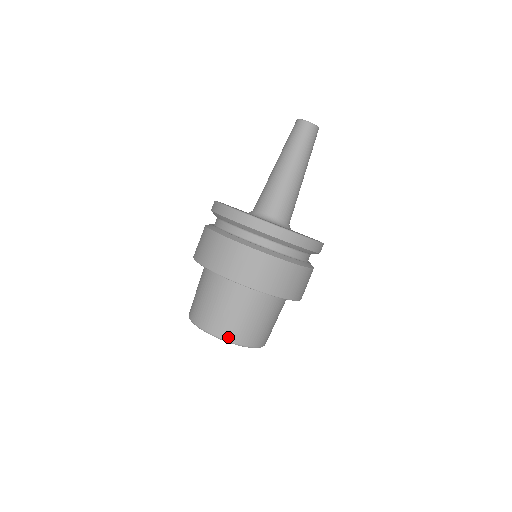
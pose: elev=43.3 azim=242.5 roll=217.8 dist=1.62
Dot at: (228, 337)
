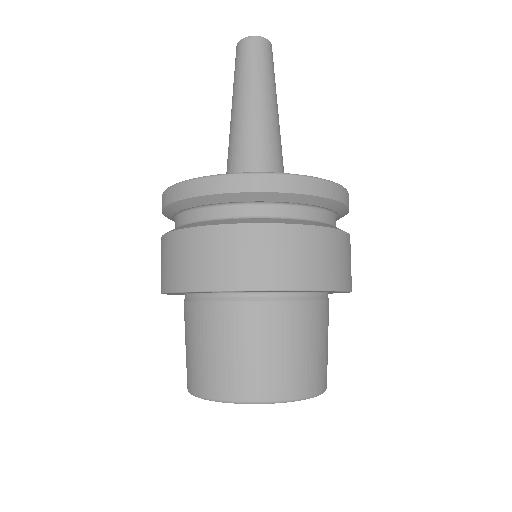
Dot at: (247, 394)
